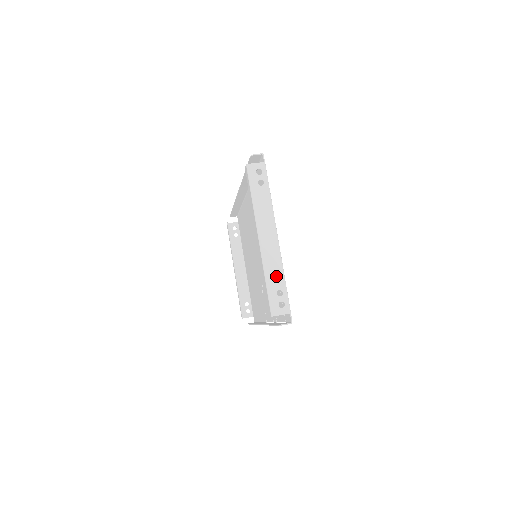
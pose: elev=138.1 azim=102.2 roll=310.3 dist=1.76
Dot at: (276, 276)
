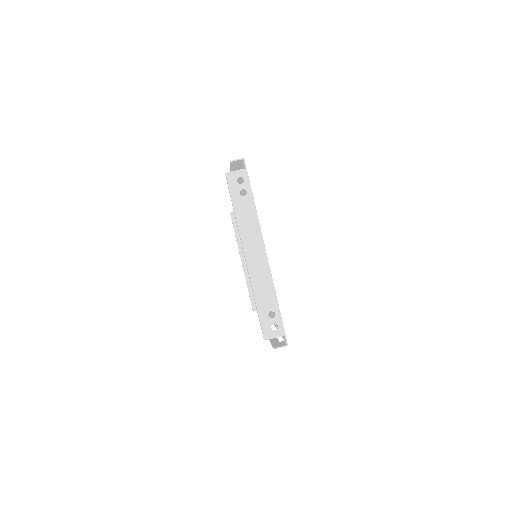
Dot at: (267, 296)
